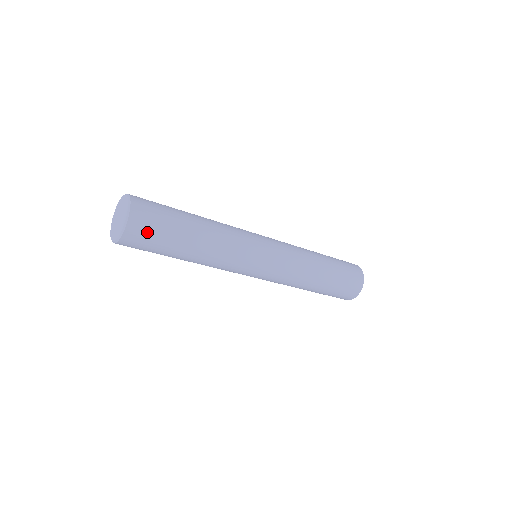
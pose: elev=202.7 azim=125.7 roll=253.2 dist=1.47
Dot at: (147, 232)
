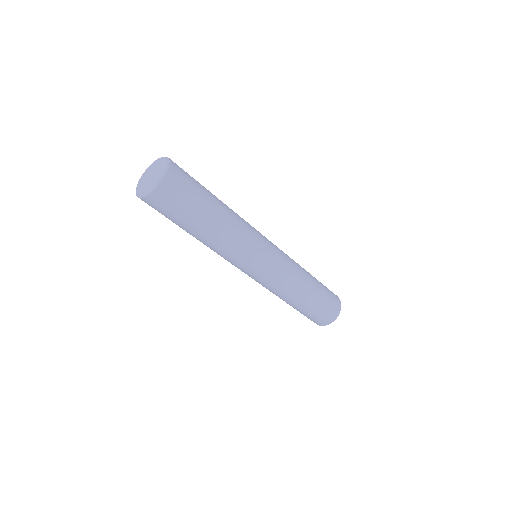
Dot at: (176, 196)
